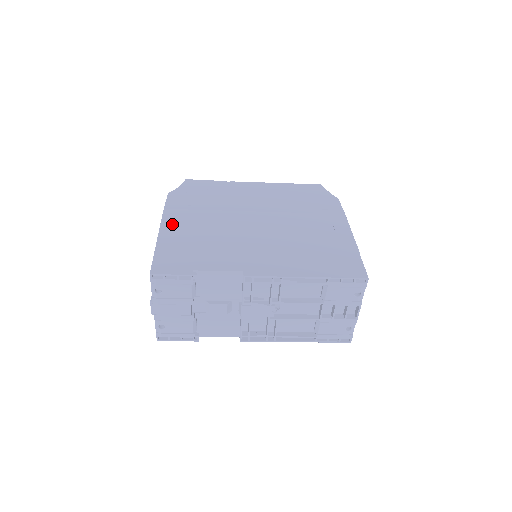
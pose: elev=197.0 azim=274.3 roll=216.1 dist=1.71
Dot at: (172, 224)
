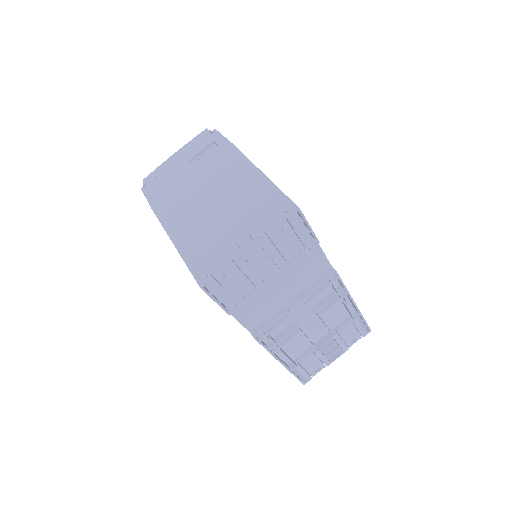
Dot at: occluded
